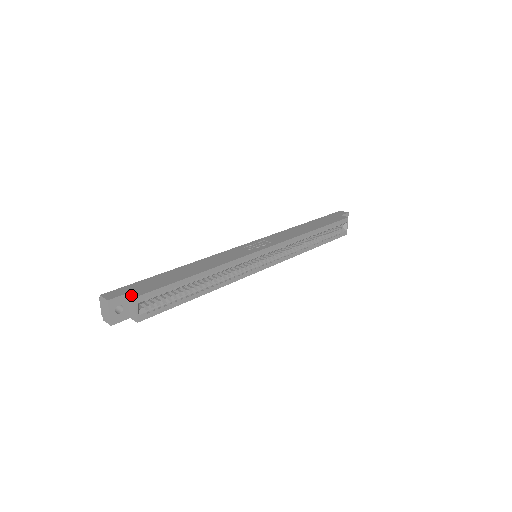
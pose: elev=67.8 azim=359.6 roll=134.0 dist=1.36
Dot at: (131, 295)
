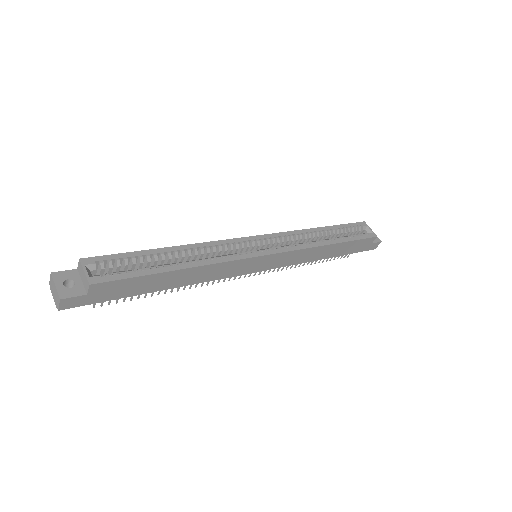
Dot at: (78, 263)
